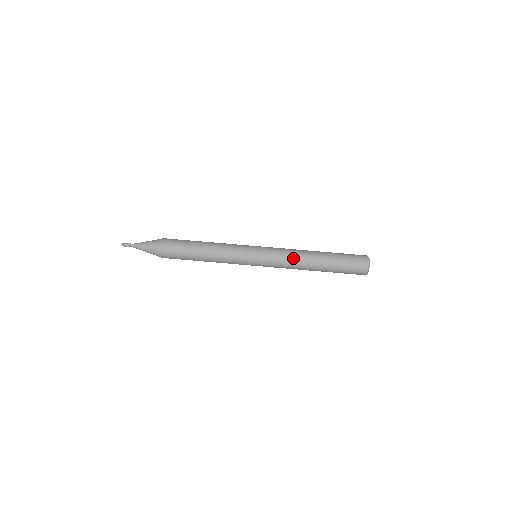
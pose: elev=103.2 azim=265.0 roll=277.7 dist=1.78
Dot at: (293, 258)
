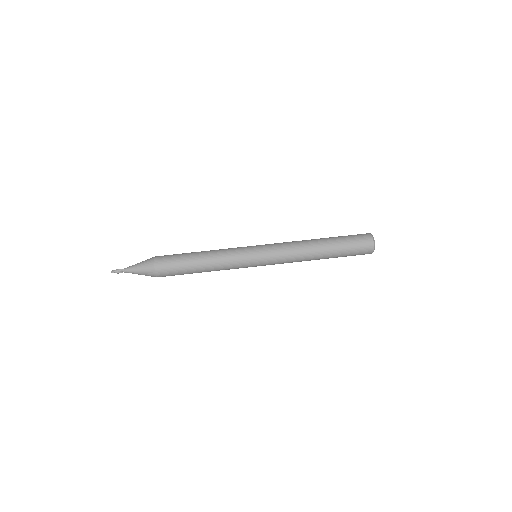
Dot at: (295, 249)
